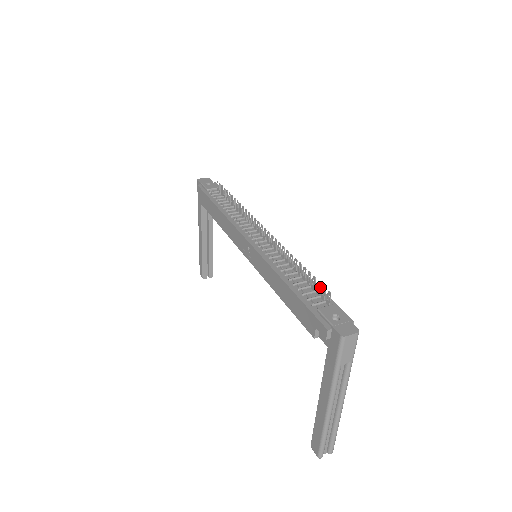
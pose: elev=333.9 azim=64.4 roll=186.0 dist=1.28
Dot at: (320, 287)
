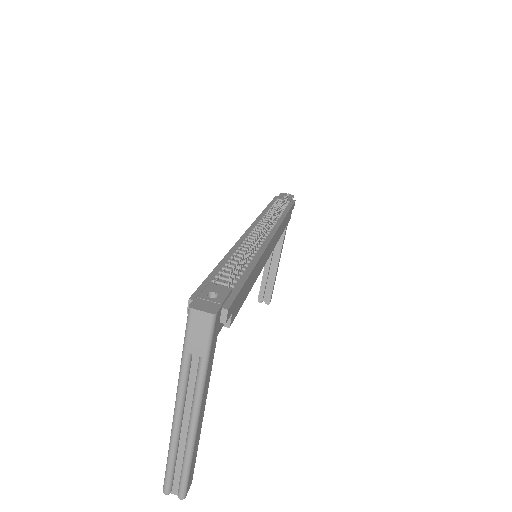
Dot at: (236, 269)
